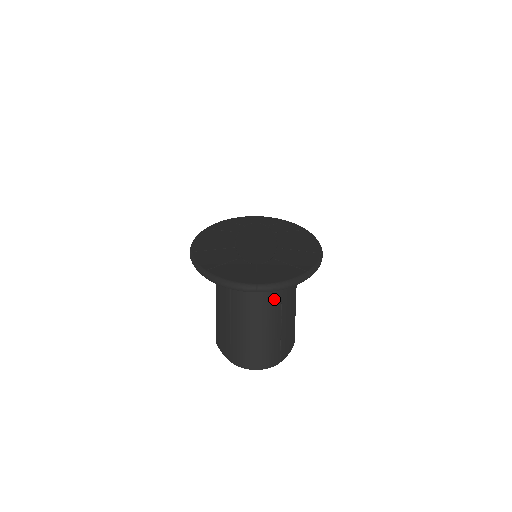
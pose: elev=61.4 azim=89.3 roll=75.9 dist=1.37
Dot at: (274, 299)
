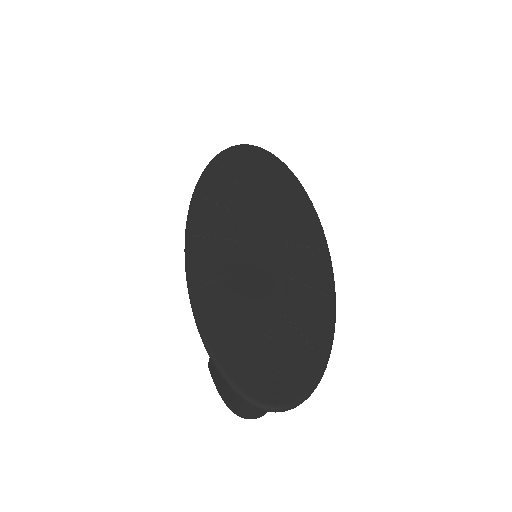
Dot at: occluded
